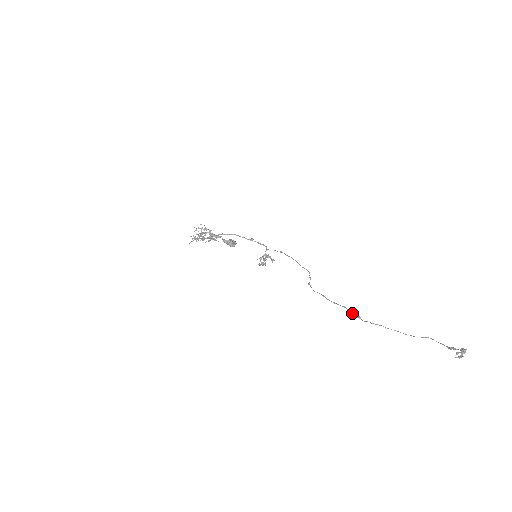
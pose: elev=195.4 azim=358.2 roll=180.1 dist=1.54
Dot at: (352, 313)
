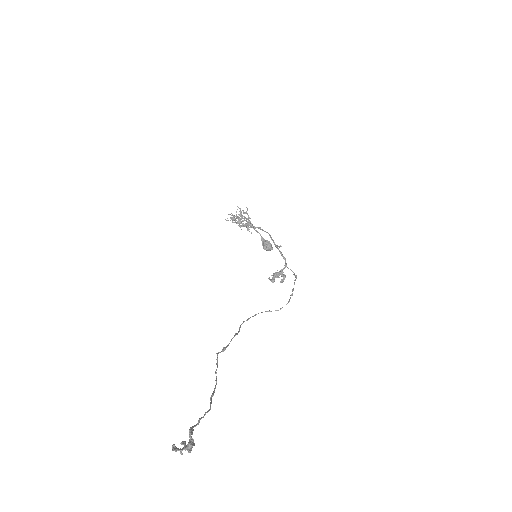
Dot at: occluded
